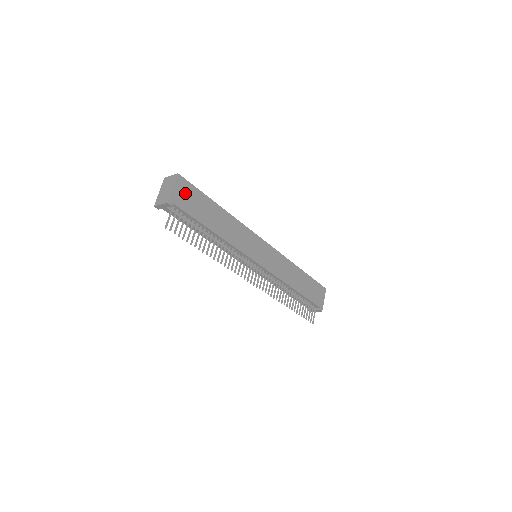
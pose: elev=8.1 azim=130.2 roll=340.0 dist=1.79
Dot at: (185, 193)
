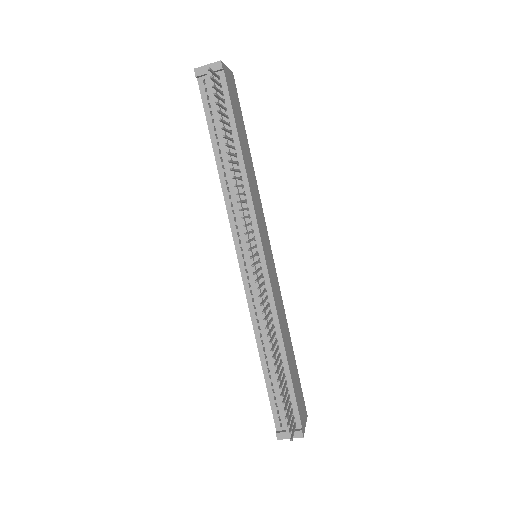
Dot at: (233, 88)
